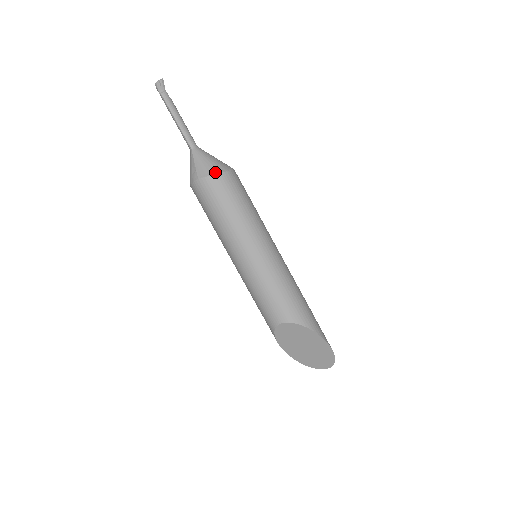
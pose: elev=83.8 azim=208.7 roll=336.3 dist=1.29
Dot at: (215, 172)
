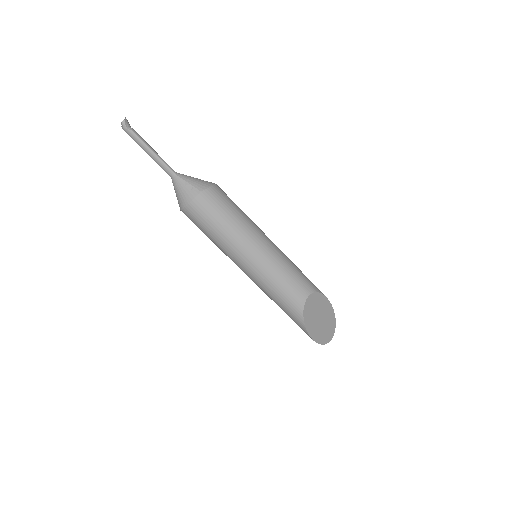
Dot at: (211, 184)
